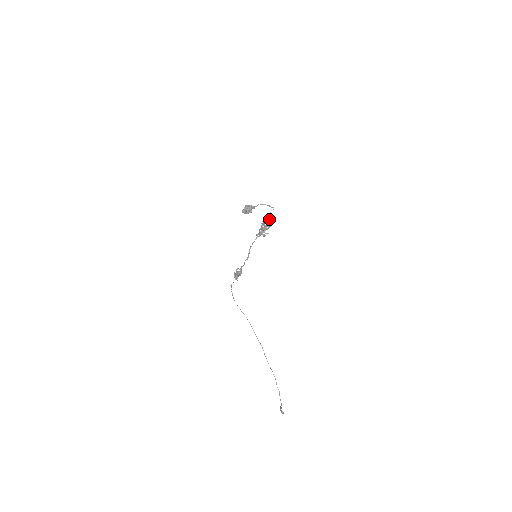
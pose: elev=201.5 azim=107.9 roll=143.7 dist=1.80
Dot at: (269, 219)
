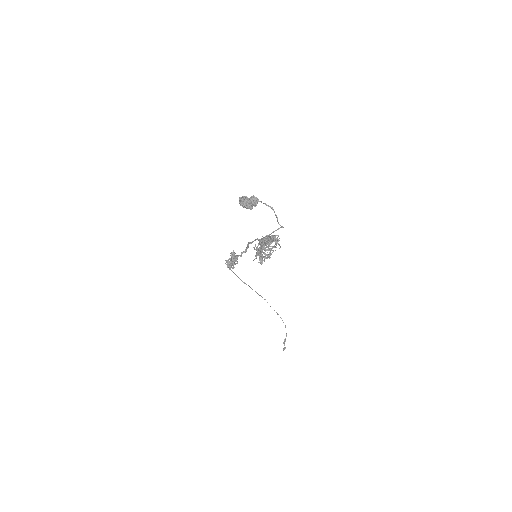
Dot at: (273, 239)
